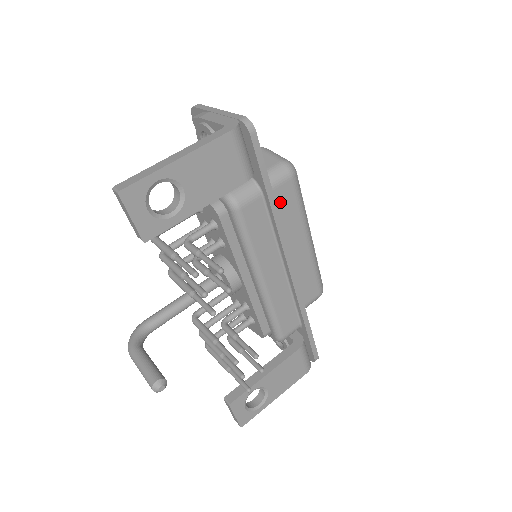
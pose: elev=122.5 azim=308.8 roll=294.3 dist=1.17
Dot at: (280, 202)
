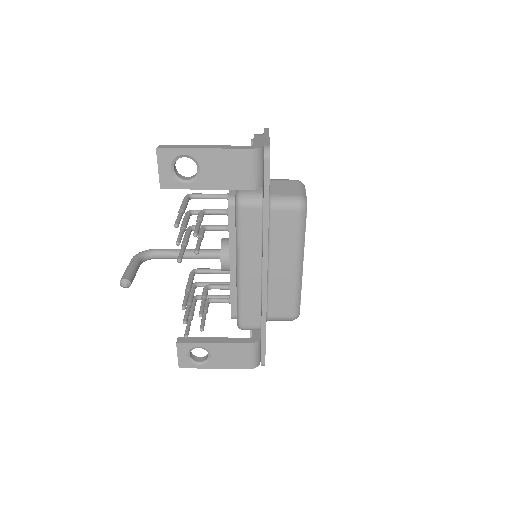
Dot at: (281, 223)
